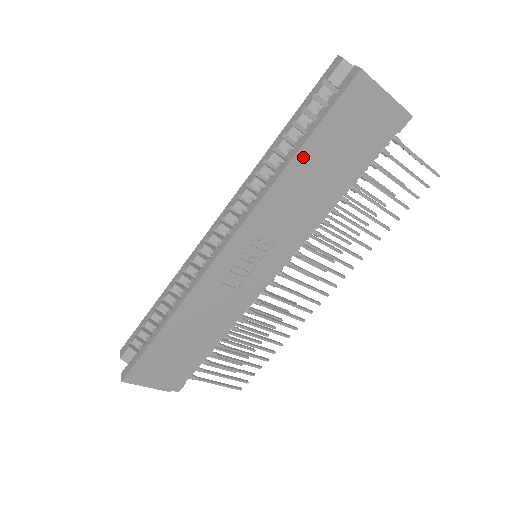
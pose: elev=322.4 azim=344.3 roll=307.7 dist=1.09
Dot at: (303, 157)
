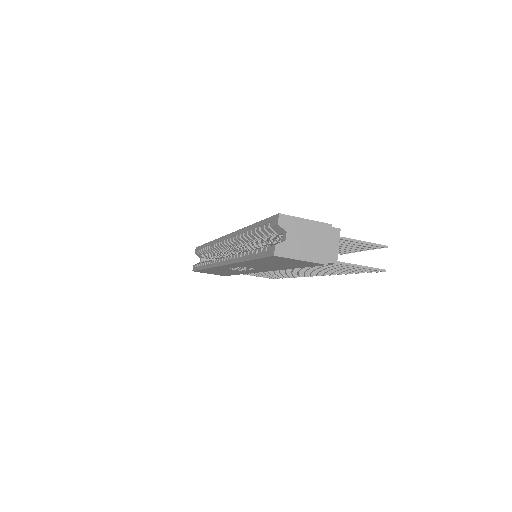
Dot at: (254, 261)
